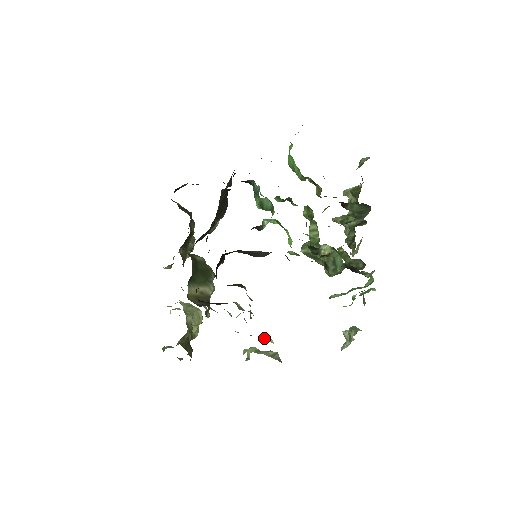
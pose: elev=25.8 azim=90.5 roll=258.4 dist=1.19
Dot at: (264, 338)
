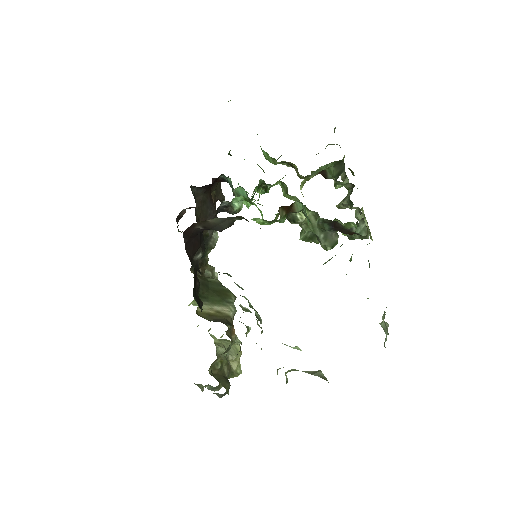
Dot at: (287, 345)
